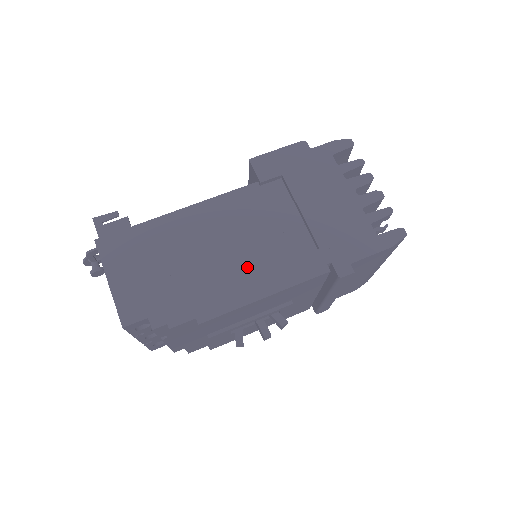
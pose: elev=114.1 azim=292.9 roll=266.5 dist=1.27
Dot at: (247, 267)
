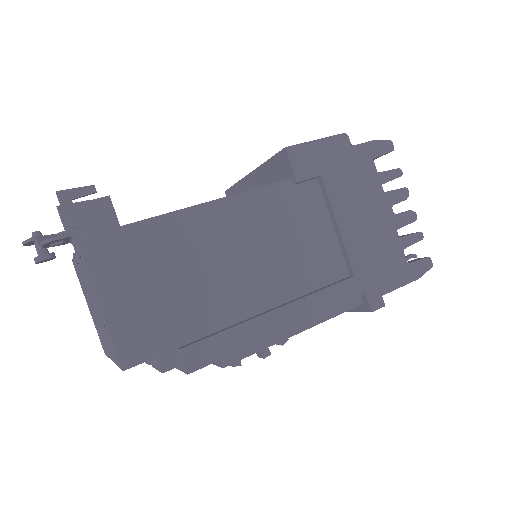
Dot at: (277, 292)
